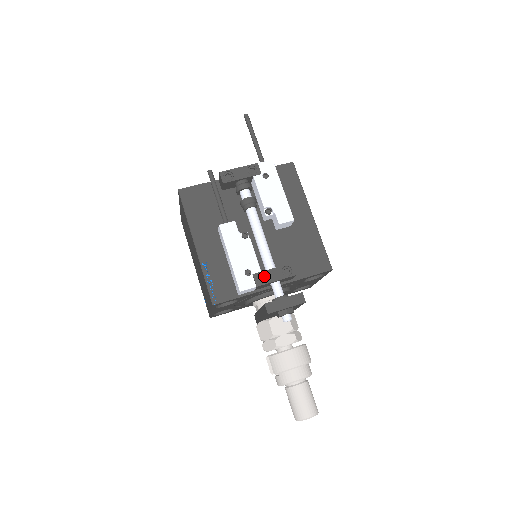
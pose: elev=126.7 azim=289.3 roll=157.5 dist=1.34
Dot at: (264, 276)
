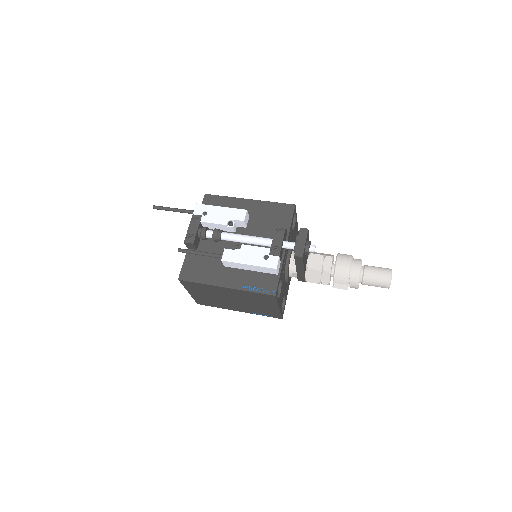
Dot at: (275, 248)
